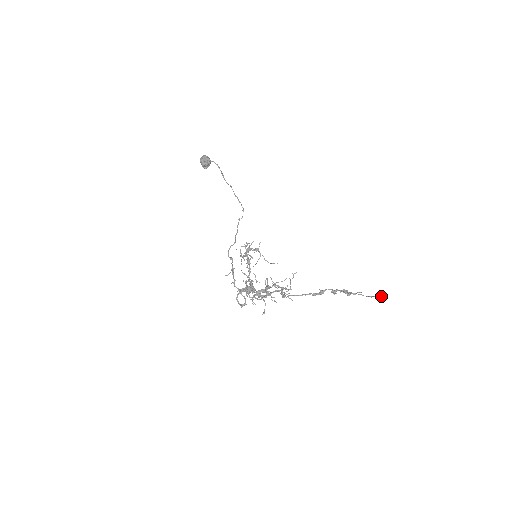
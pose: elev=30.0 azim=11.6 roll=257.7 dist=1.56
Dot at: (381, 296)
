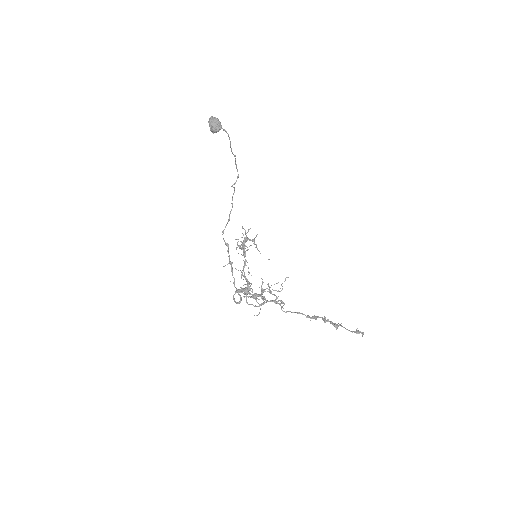
Dot at: (360, 332)
